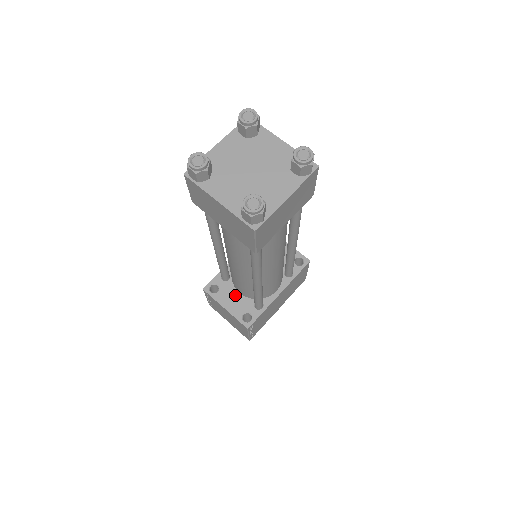
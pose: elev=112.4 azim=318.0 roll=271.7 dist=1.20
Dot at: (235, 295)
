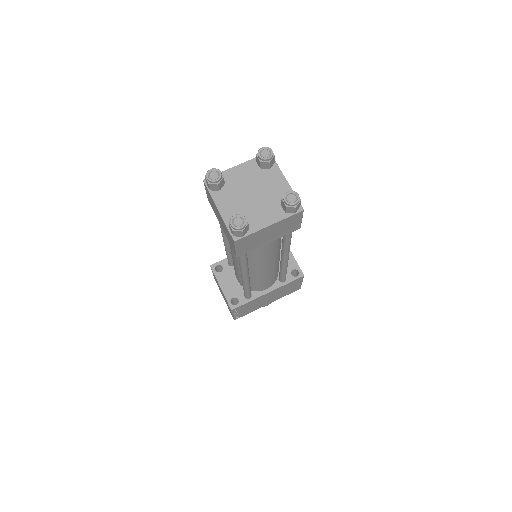
Dot at: (233, 280)
